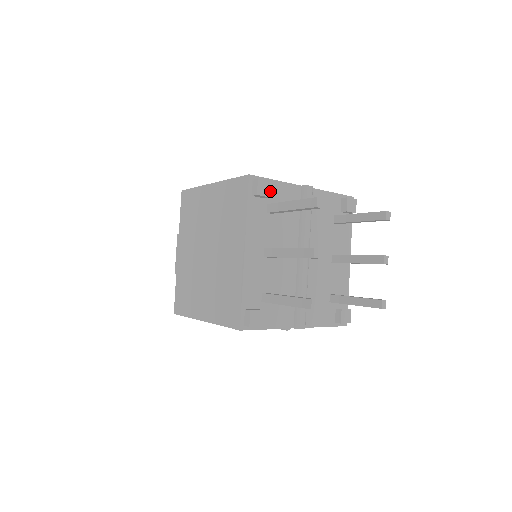
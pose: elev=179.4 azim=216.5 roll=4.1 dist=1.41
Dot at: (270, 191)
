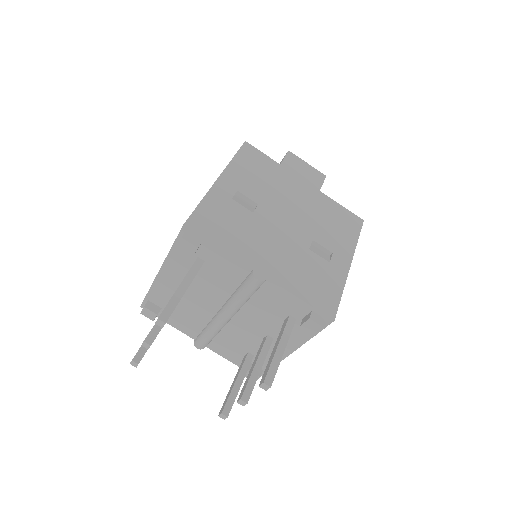
Dot at: (206, 250)
